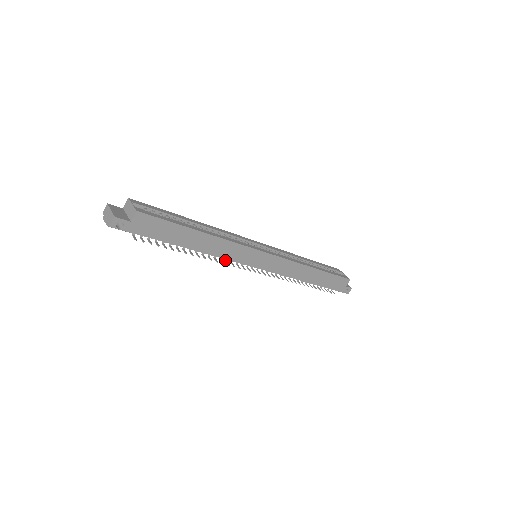
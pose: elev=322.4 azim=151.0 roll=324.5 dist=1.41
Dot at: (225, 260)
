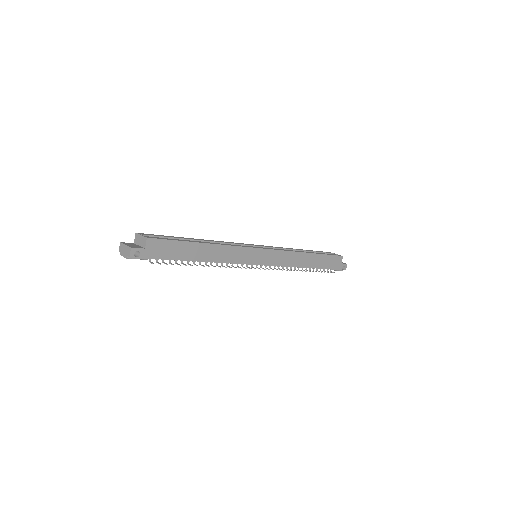
Dot at: (232, 265)
